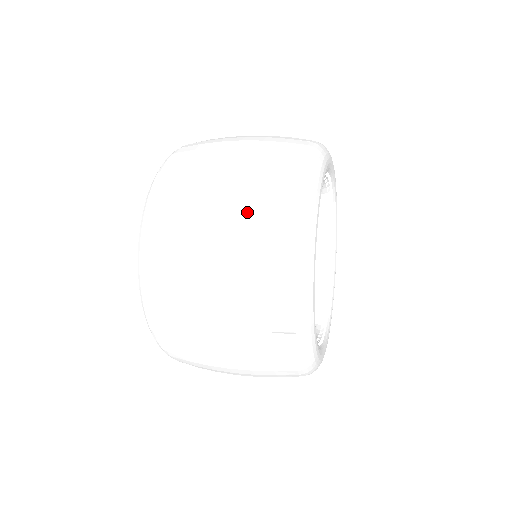
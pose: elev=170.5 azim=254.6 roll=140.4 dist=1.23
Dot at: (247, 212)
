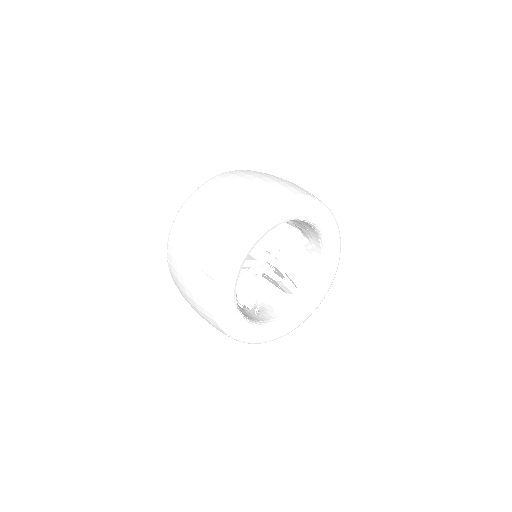
Dot at: (224, 210)
